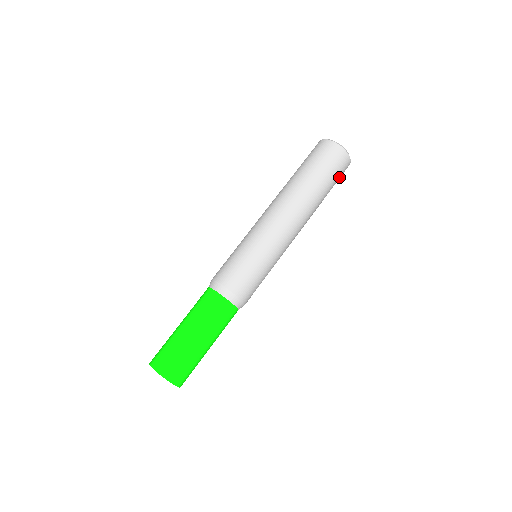
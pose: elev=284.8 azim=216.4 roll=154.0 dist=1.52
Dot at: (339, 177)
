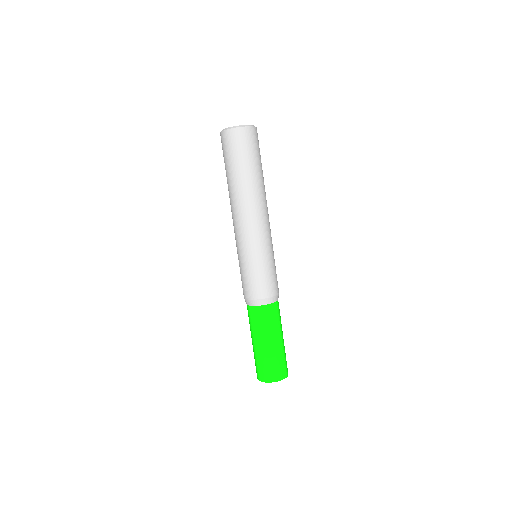
Dot at: (255, 147)
